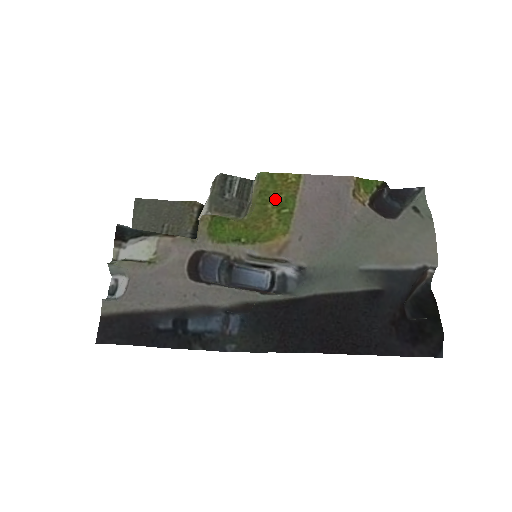
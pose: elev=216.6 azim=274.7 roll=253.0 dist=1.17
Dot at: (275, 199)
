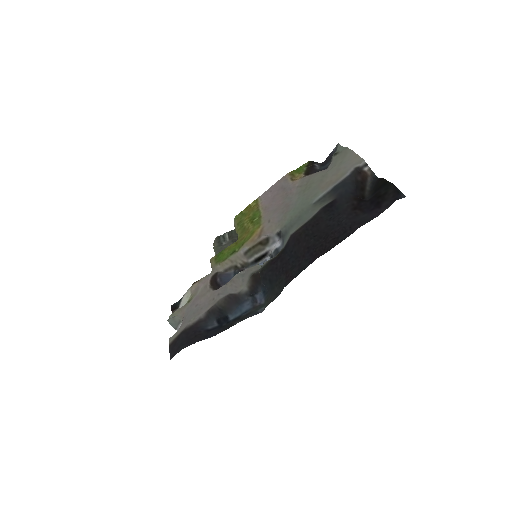
Dot at: (247, 219)
